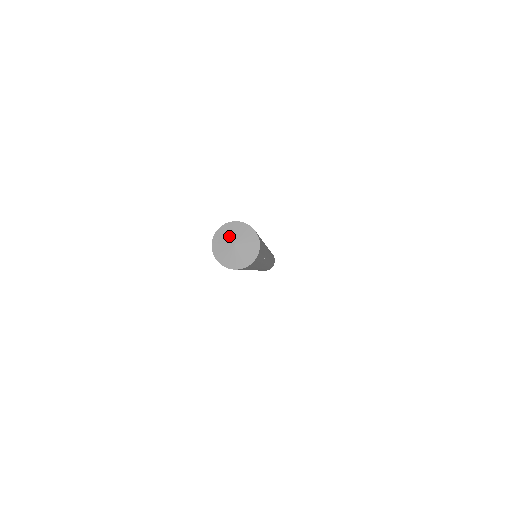
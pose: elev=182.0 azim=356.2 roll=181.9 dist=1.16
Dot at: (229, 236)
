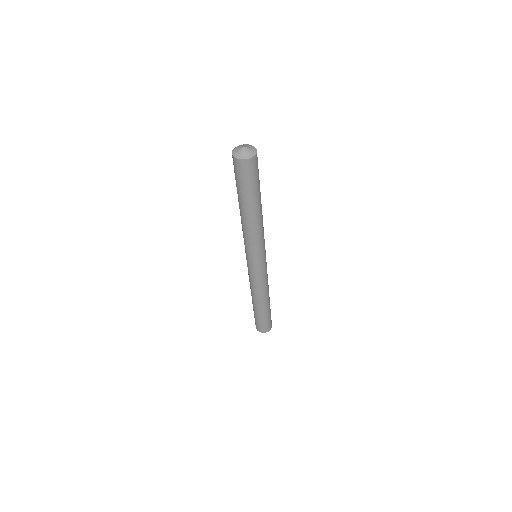
Dot at: (241, 147)
